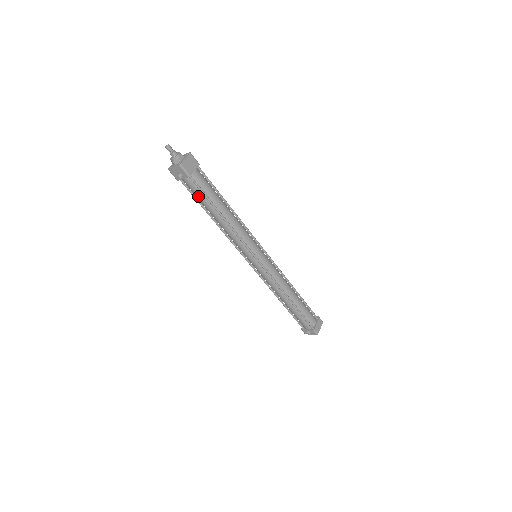
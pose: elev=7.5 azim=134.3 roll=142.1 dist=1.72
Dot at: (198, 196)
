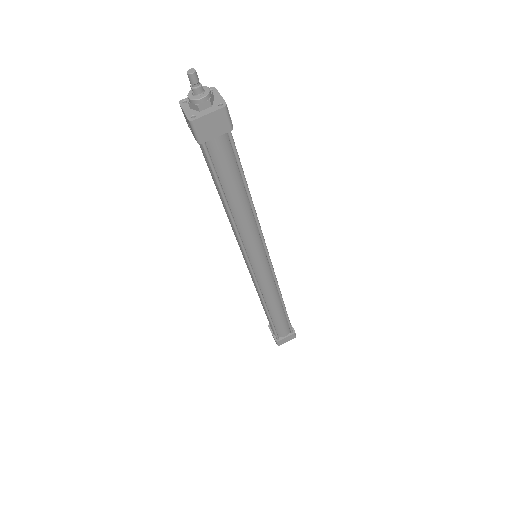
Dot at: (207, 165)
